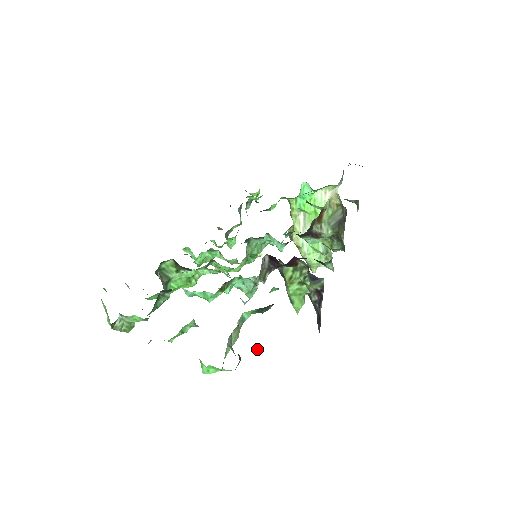
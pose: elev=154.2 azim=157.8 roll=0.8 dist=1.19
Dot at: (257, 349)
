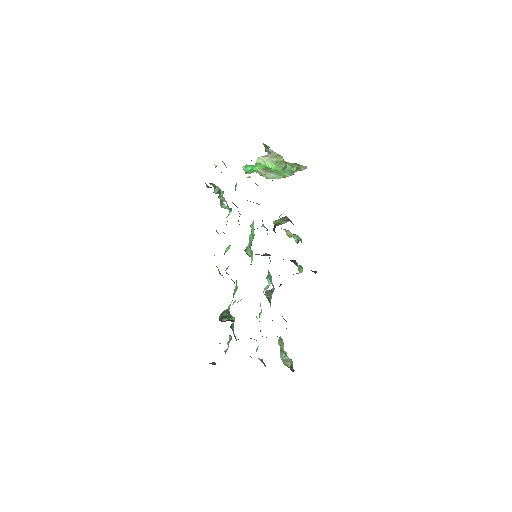
Dot at: occluded
